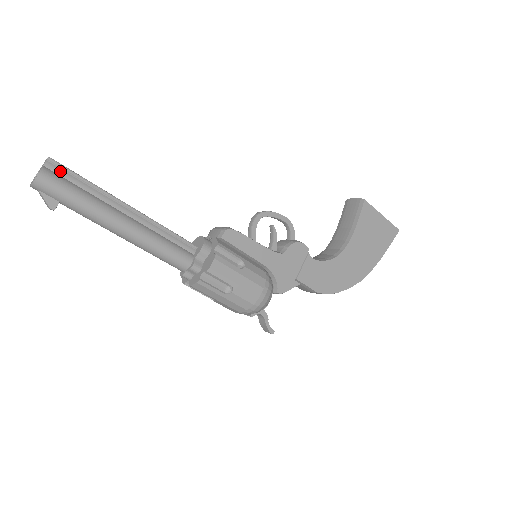
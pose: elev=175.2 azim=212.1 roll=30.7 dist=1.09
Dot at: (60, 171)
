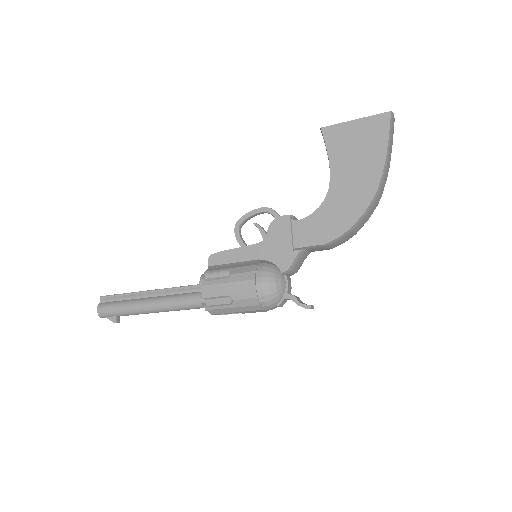
Dot at: (108, 300)
